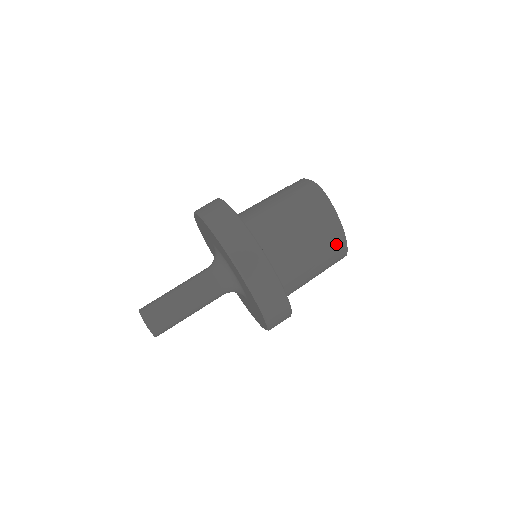
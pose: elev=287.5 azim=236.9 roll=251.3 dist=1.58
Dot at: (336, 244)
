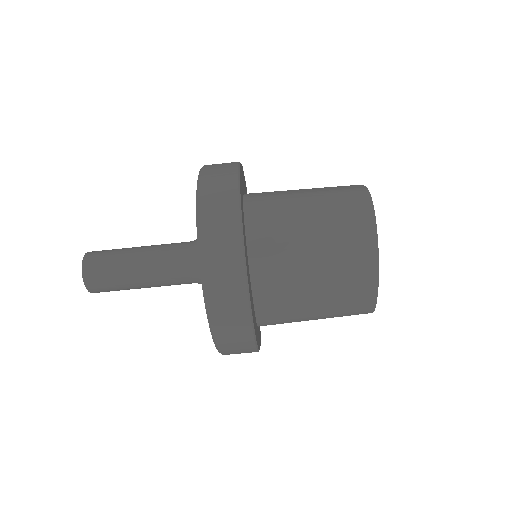
Dot at: (360, 284)
